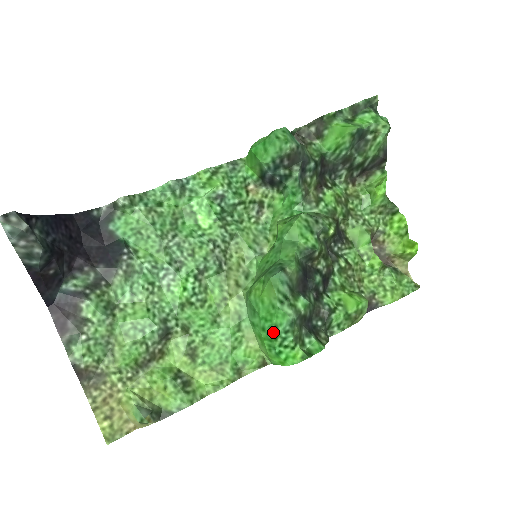
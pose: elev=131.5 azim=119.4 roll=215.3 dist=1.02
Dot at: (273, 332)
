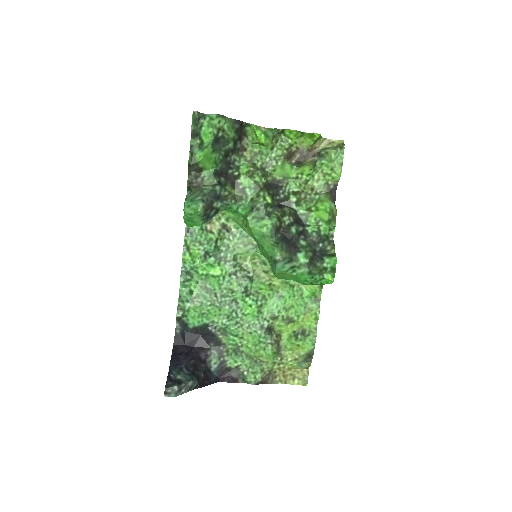
Dot at: (307, 284)
